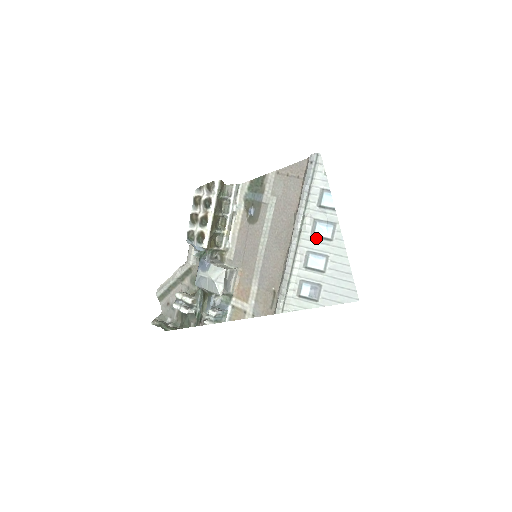
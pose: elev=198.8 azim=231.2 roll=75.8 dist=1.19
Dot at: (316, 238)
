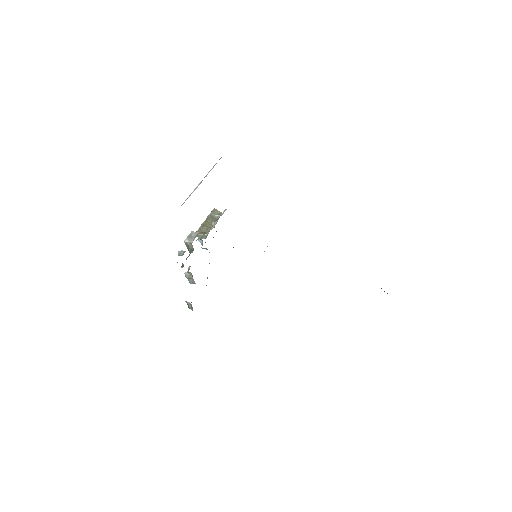
Dot at: occluded
